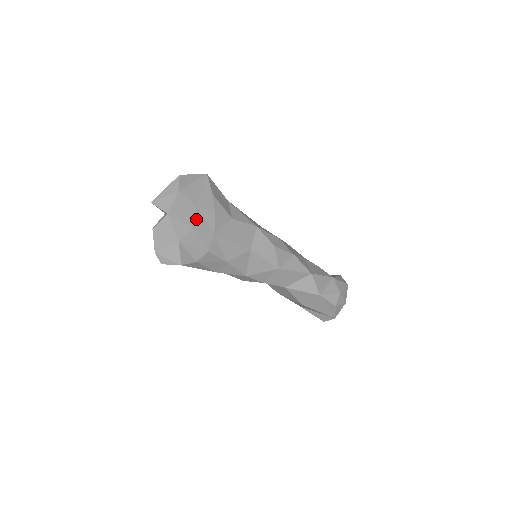
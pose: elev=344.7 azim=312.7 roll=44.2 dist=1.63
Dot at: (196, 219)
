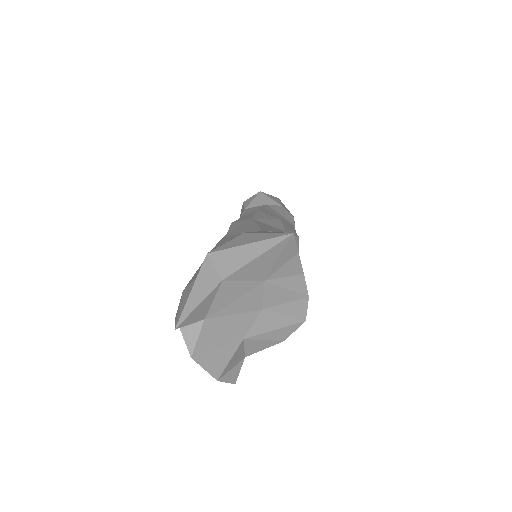
Dot at: (267, 296)
